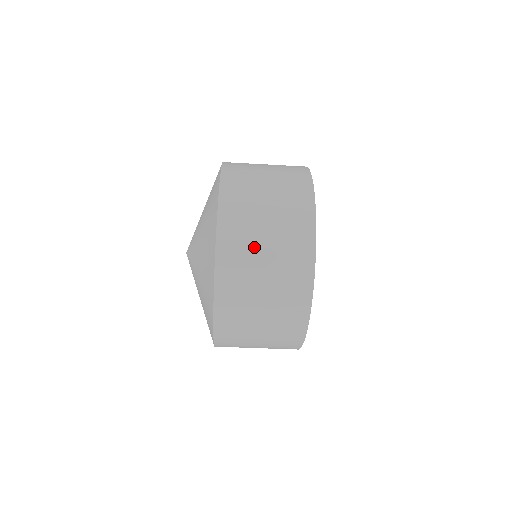
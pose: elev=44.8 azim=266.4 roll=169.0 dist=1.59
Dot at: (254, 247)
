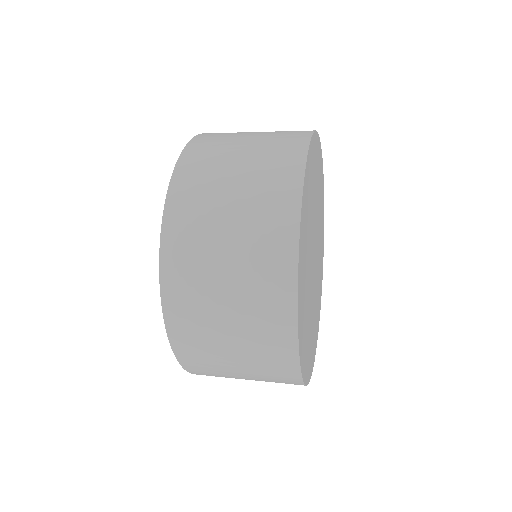
Dot at: (210, 260)
